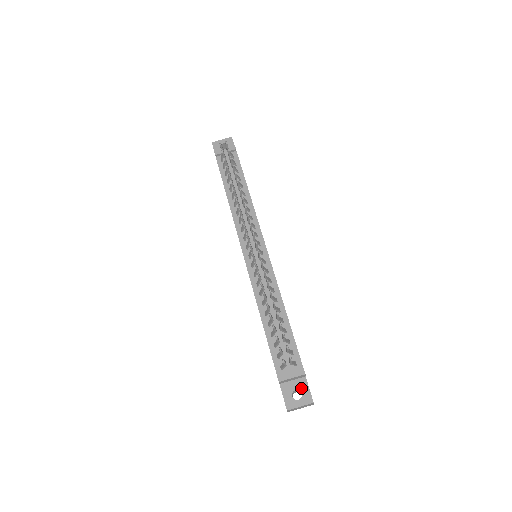
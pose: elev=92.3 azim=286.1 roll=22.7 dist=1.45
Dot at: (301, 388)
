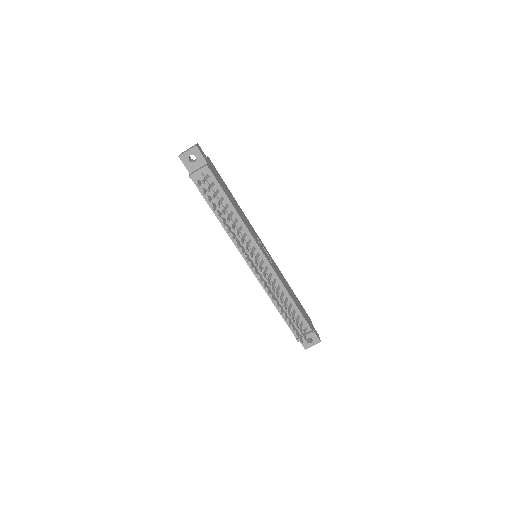
Dot at: (311, 337)
